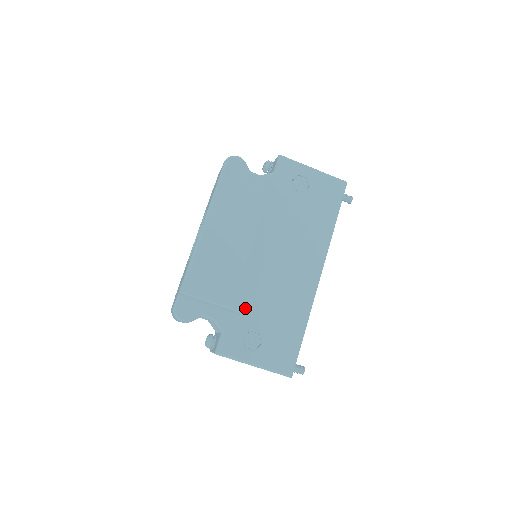
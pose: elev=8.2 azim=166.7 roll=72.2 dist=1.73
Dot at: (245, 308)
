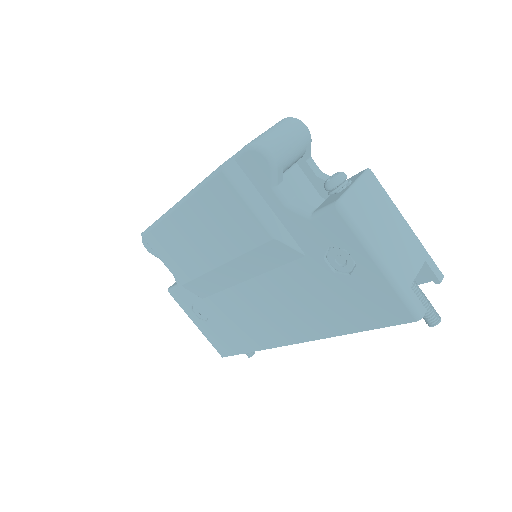
Dot at: (200, 293)
